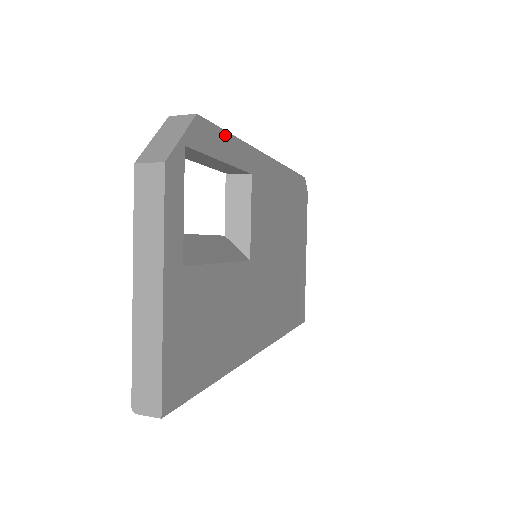
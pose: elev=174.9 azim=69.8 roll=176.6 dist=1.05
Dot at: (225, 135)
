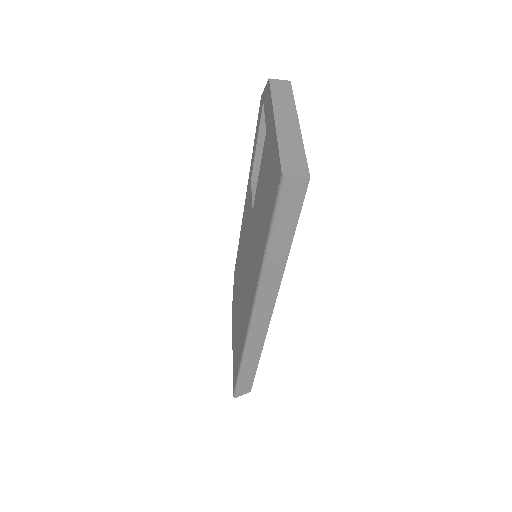
Dot at: occluded
